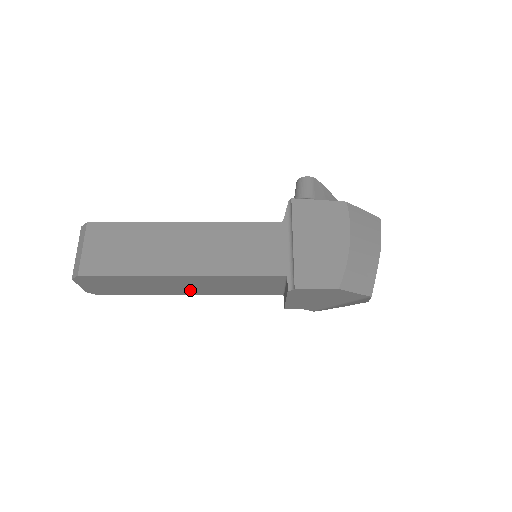
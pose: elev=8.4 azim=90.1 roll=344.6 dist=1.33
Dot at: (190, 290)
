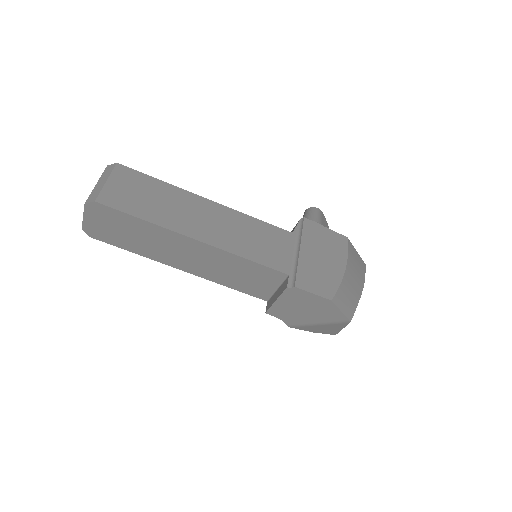
Dot at: (187, 263)
